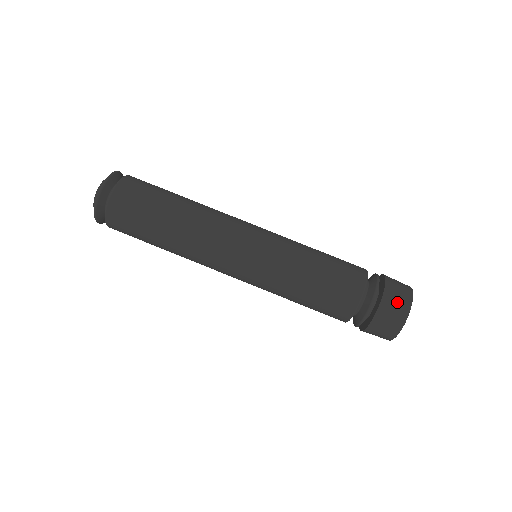
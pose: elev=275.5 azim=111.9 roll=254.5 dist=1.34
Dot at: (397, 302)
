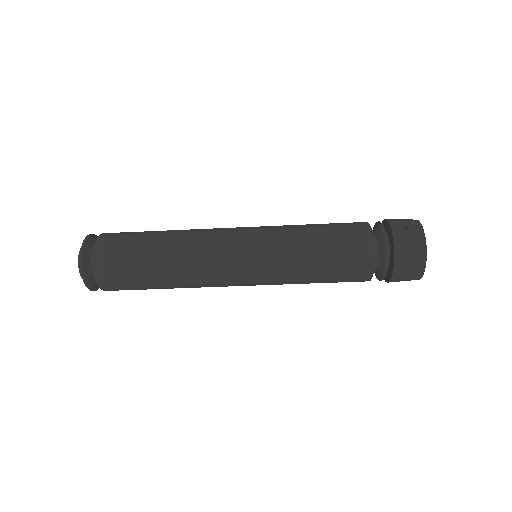
Dot at: (409, 272)
